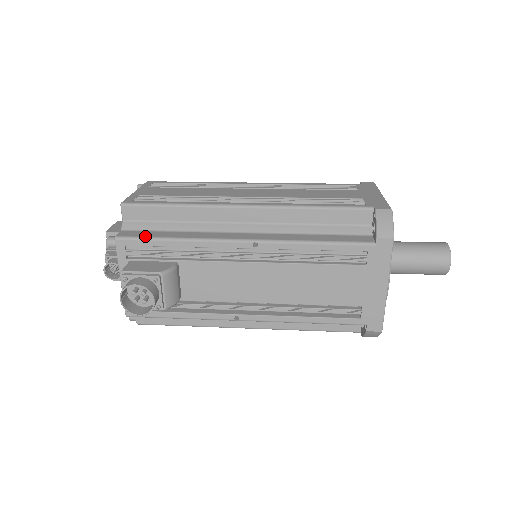
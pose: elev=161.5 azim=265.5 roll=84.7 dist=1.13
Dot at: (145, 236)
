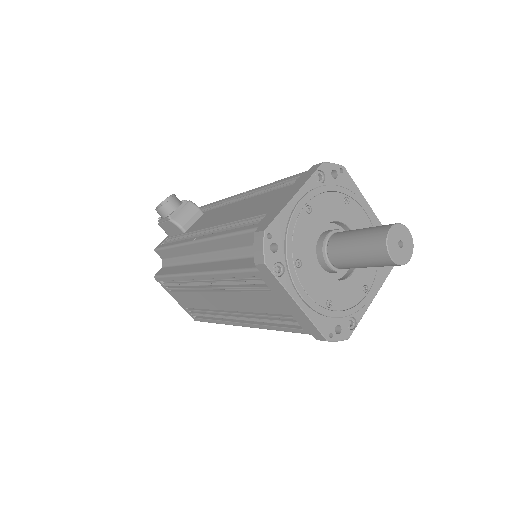
Dot at: occluded
